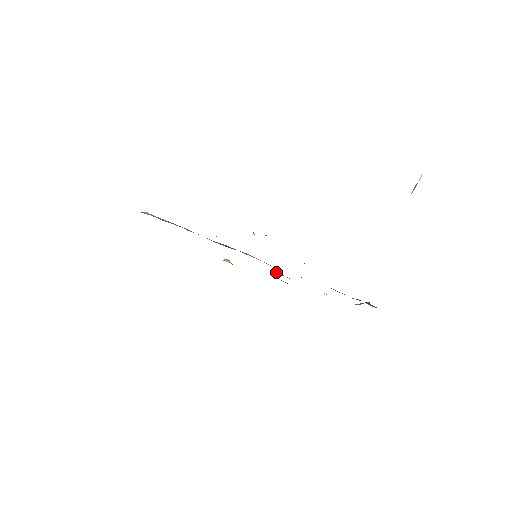
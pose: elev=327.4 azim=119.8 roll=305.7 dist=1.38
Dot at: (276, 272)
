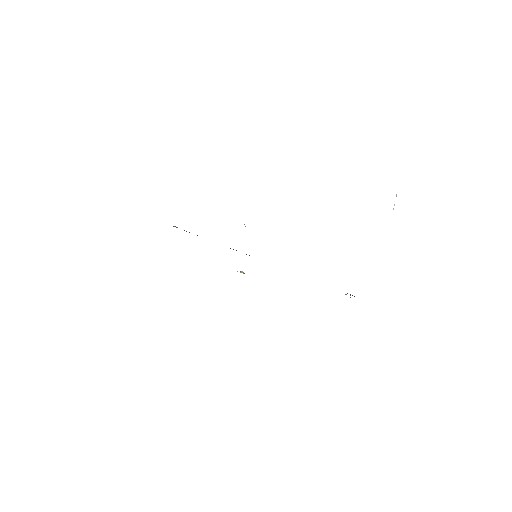
Dot at: occluded
